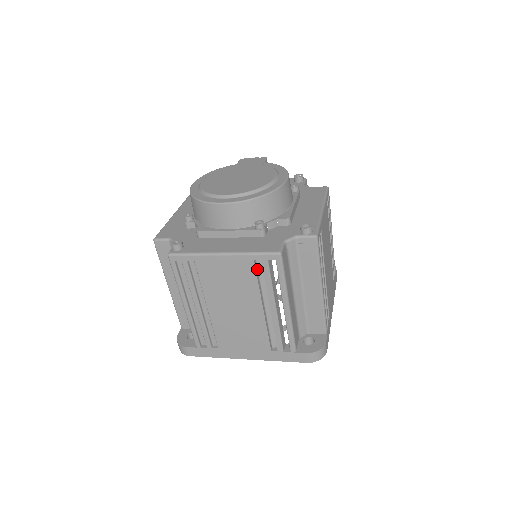
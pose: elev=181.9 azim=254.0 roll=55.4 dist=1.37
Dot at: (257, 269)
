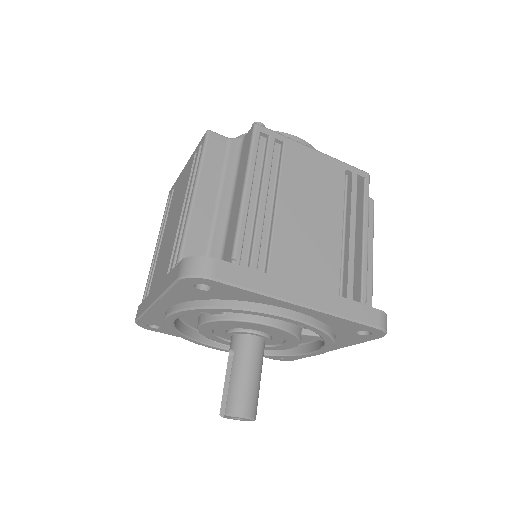
Dot at: (342, 184)
